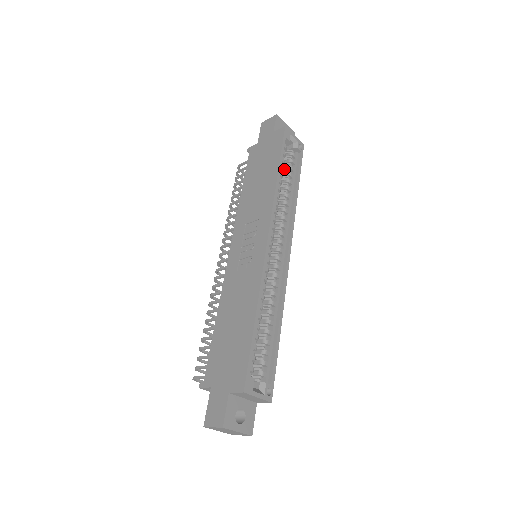
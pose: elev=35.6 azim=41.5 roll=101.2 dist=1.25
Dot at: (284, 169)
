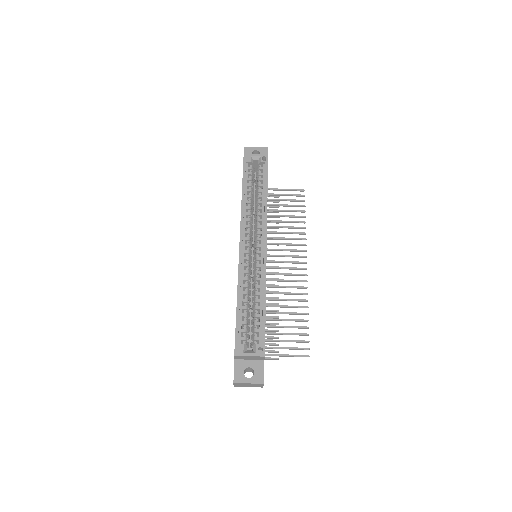
Dot at: (257, 183)
